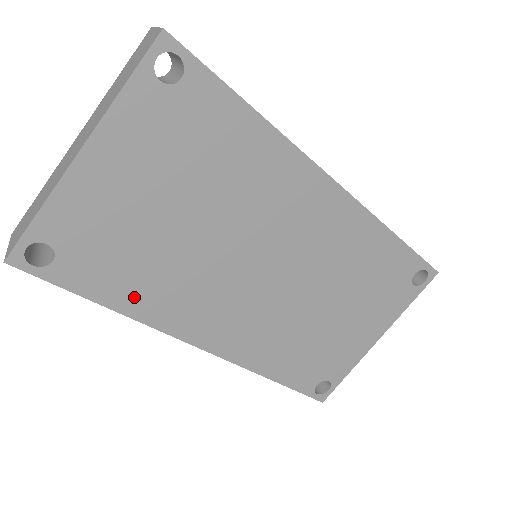
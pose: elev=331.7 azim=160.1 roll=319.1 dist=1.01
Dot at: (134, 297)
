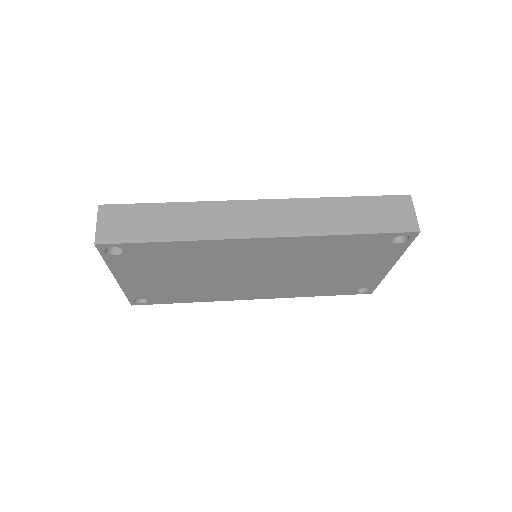
Dot at: (196, 298)
